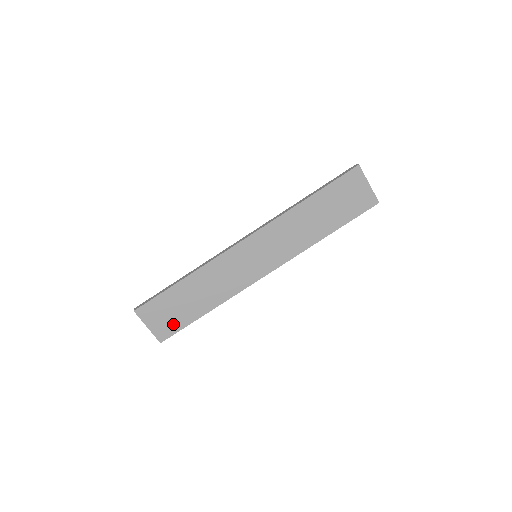
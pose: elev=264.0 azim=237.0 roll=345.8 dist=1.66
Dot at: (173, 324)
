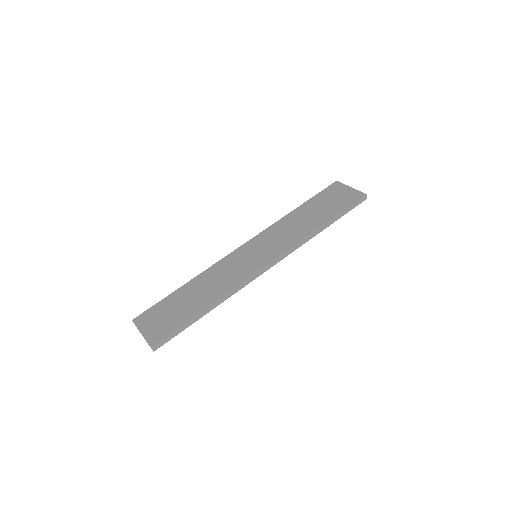
Dot at: (168, 326)
